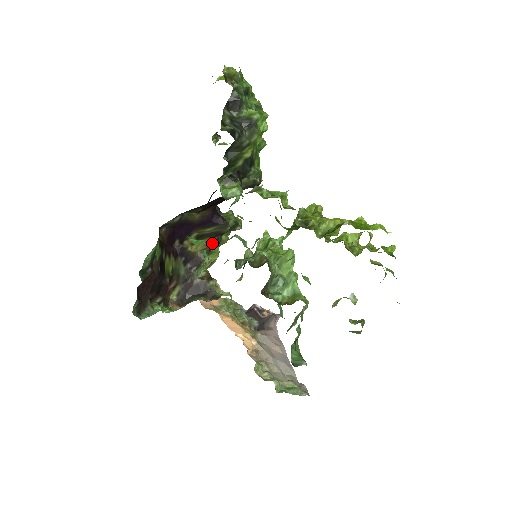
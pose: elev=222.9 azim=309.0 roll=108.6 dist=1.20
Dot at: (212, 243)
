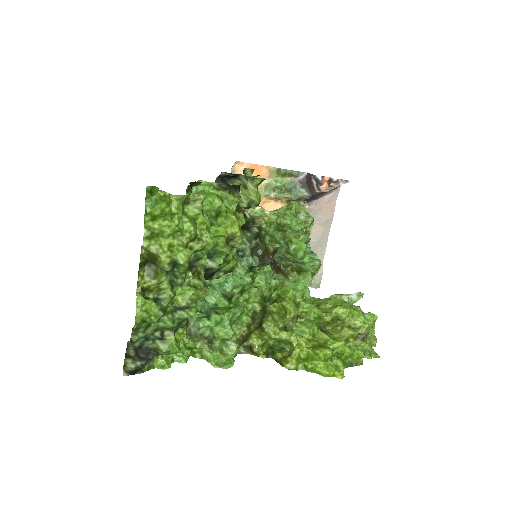
Dot at: occluded
